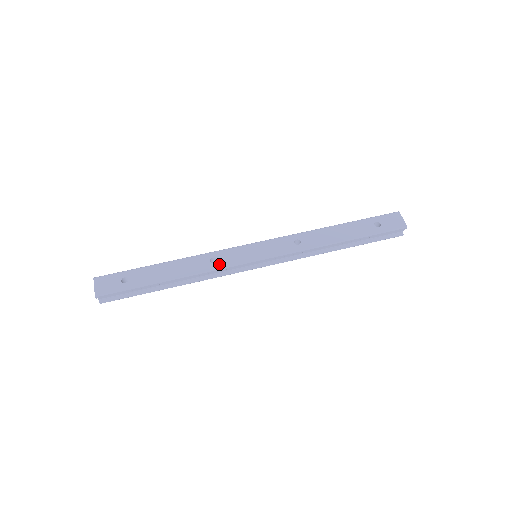
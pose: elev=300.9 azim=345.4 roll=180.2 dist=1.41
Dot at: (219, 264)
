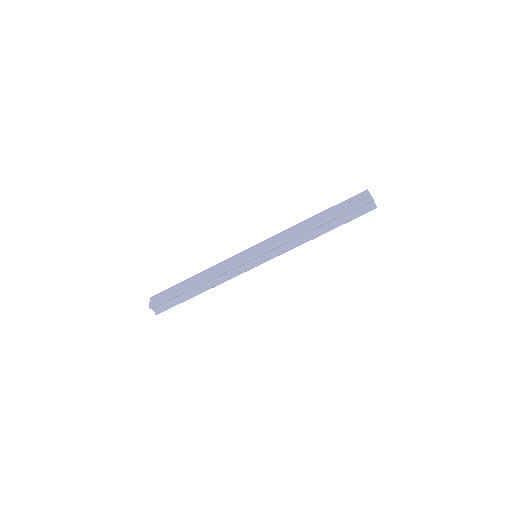
Dot at: (226, 266)
